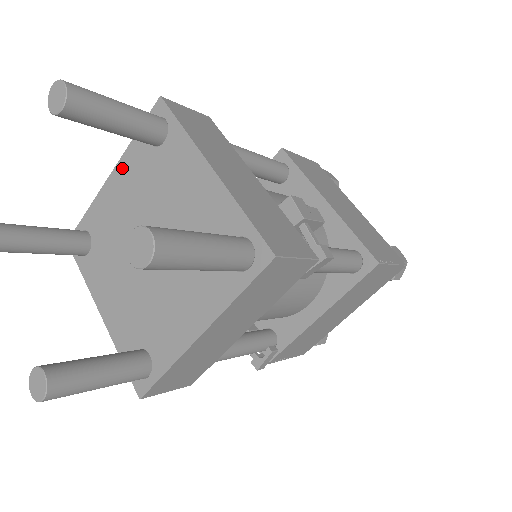
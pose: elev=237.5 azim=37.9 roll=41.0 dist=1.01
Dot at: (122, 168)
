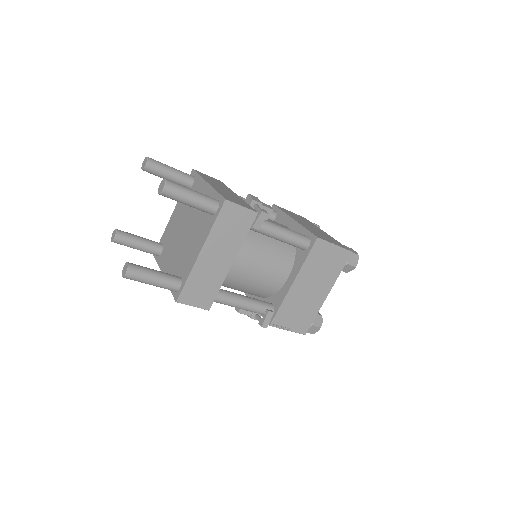
Dot at: (177, 206)
